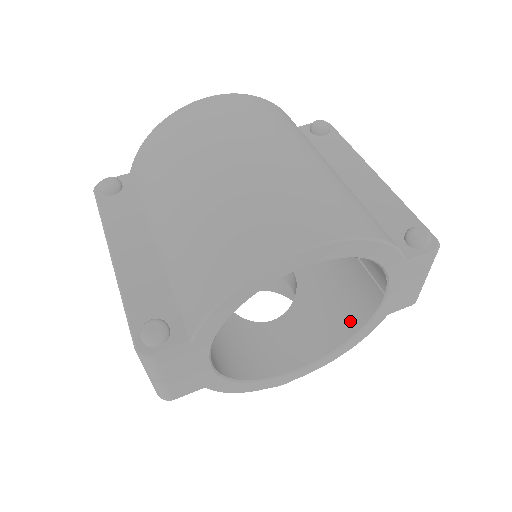
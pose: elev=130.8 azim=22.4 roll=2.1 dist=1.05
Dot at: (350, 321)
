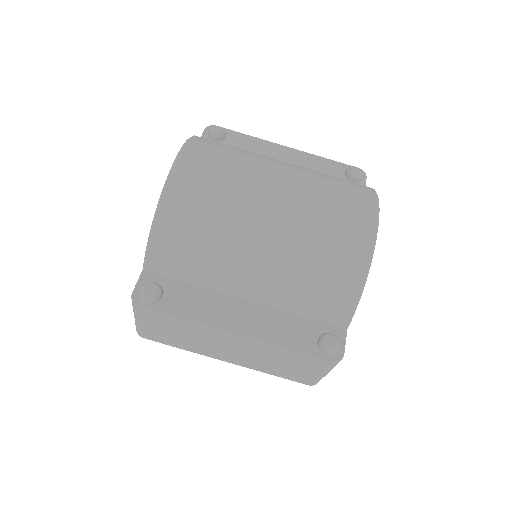
Dot at: occluded
